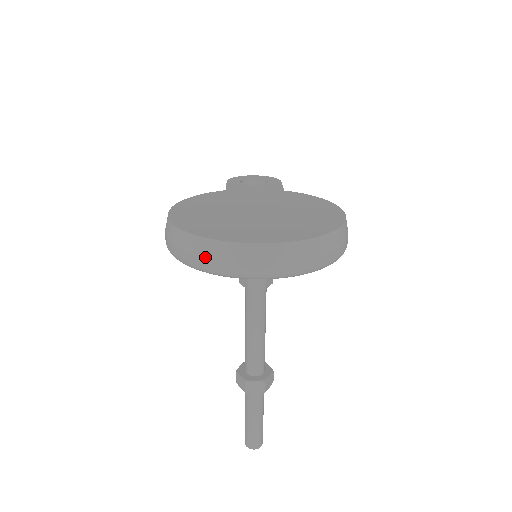
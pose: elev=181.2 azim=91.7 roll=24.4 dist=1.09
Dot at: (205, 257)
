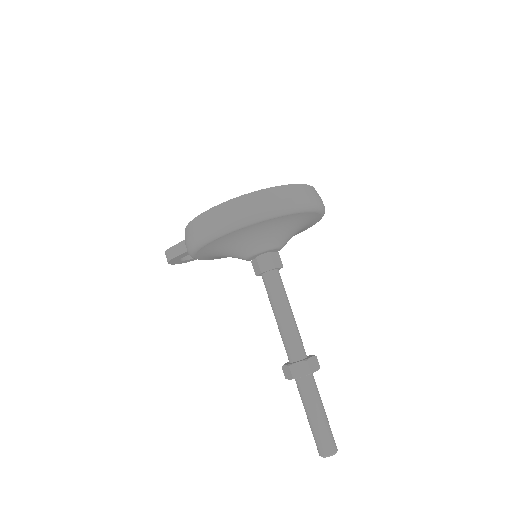
Dot at: (282, 198)
